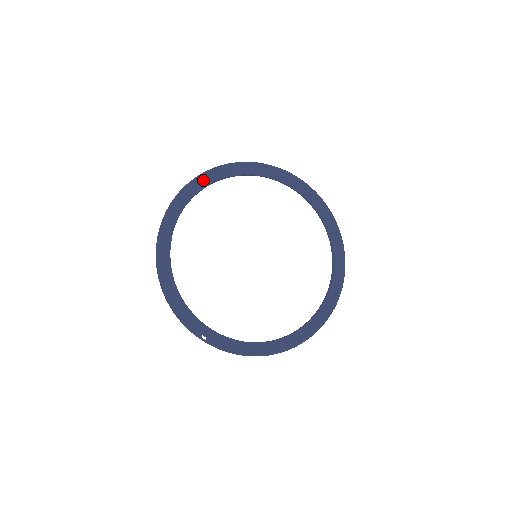
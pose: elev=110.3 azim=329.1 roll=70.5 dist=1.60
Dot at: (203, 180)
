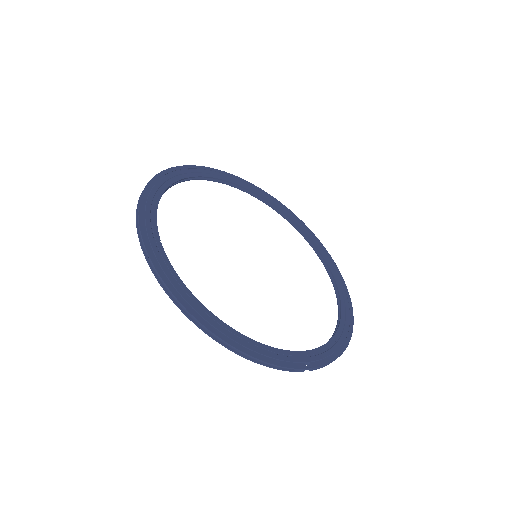
Dot at: (148, 206)
